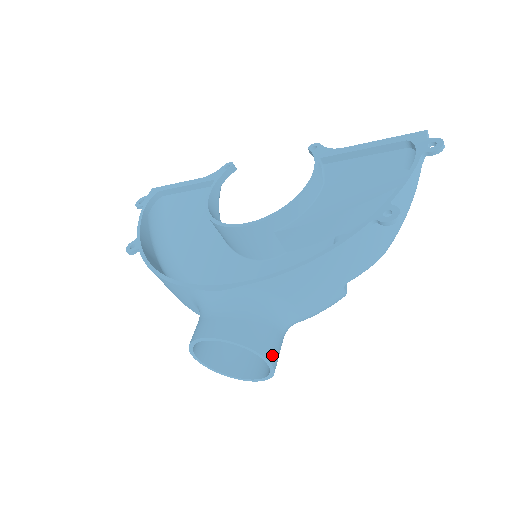
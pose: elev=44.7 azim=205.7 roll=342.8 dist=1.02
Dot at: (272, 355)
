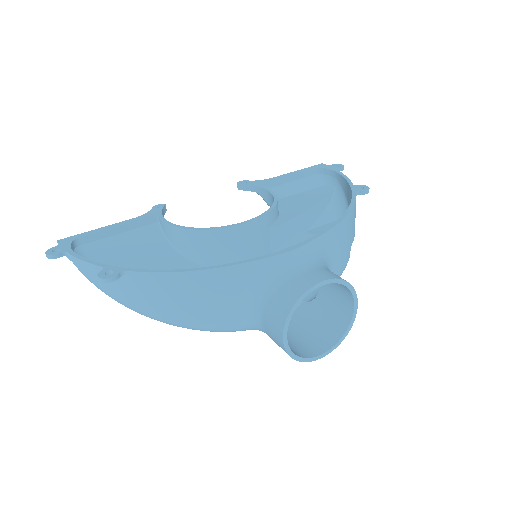
Dot at: (352, 301)
